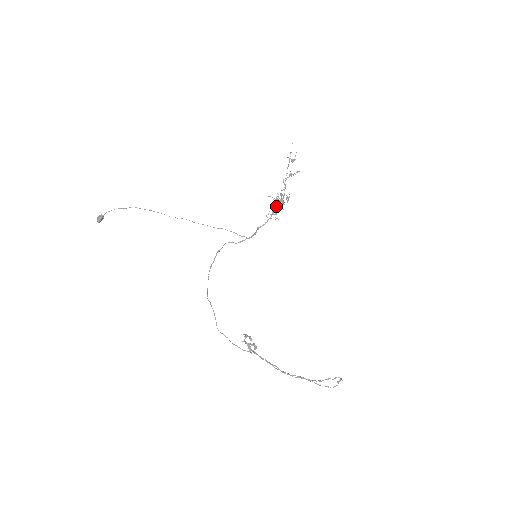
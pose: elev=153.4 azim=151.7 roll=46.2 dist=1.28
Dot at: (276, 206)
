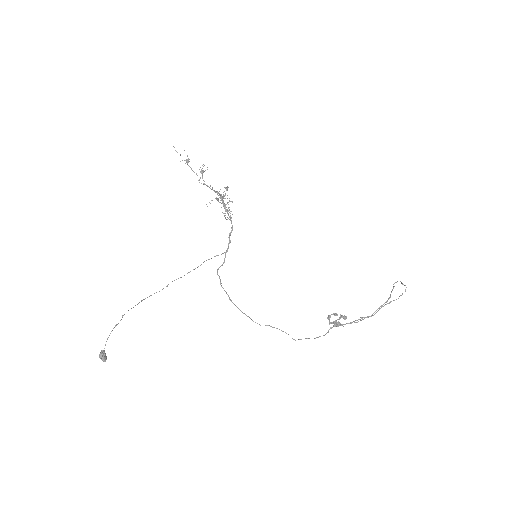
Dot at: occluded
